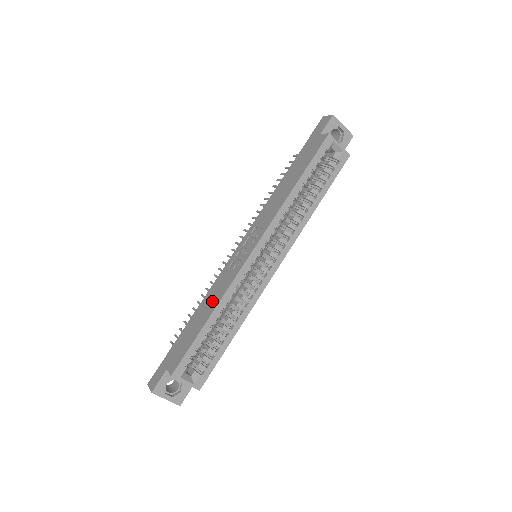
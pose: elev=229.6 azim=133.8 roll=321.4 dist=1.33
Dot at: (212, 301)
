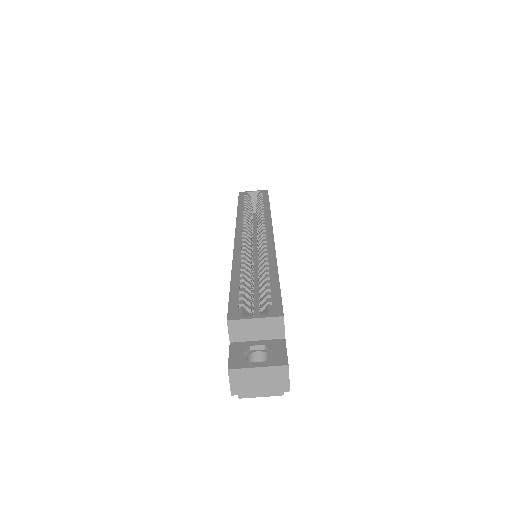
Dot at: occluded
